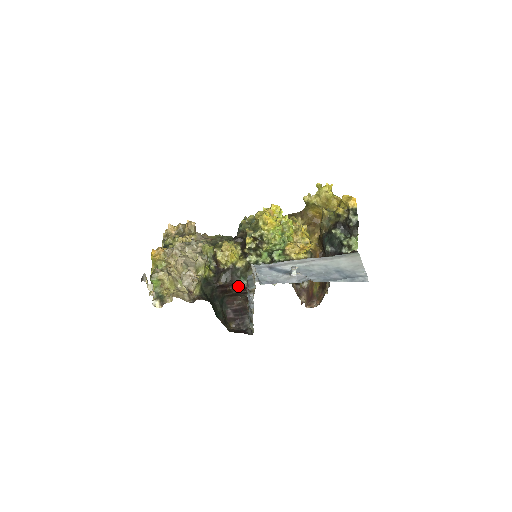
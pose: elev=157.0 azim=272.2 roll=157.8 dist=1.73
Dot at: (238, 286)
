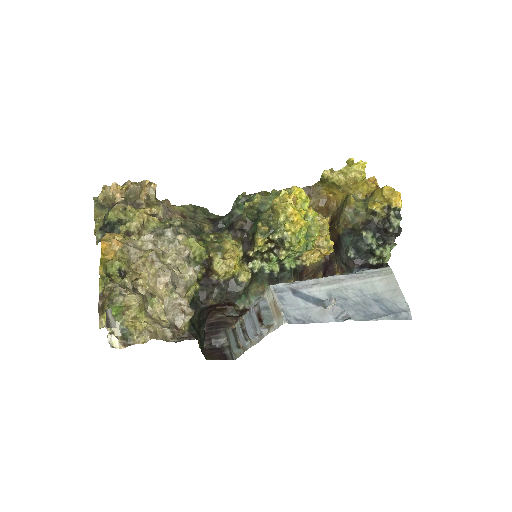
Dot at: (236, 307)
